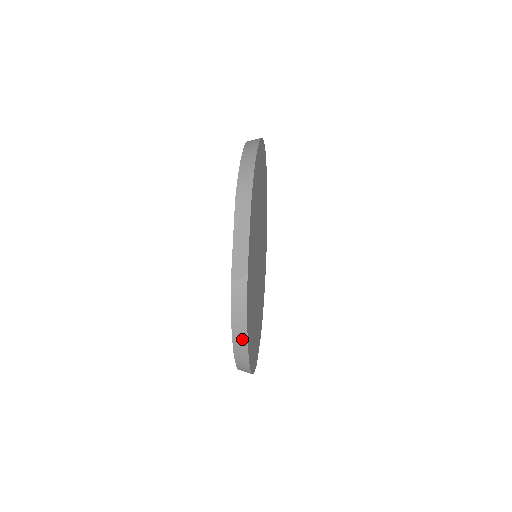
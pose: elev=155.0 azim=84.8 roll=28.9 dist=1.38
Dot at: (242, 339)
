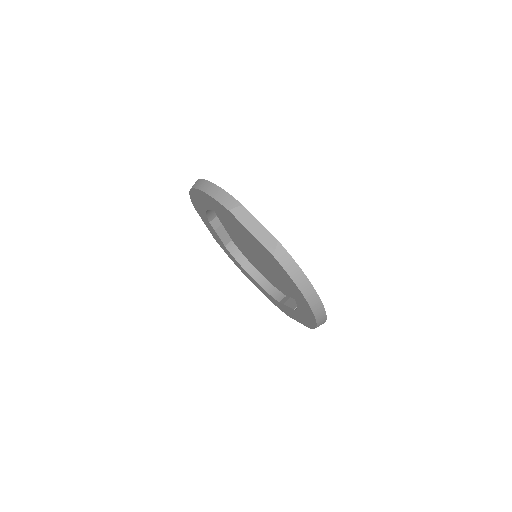
Dot at: (308, 287)
